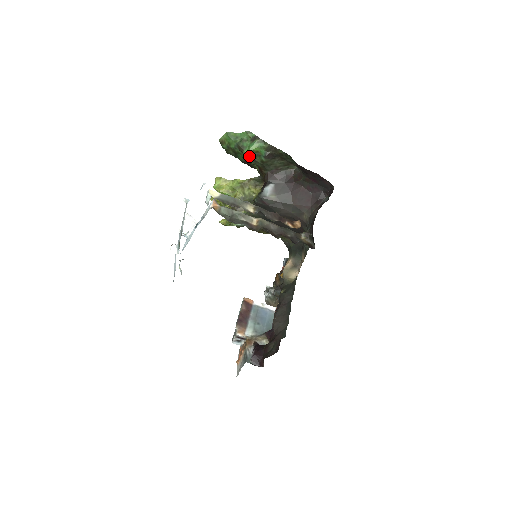
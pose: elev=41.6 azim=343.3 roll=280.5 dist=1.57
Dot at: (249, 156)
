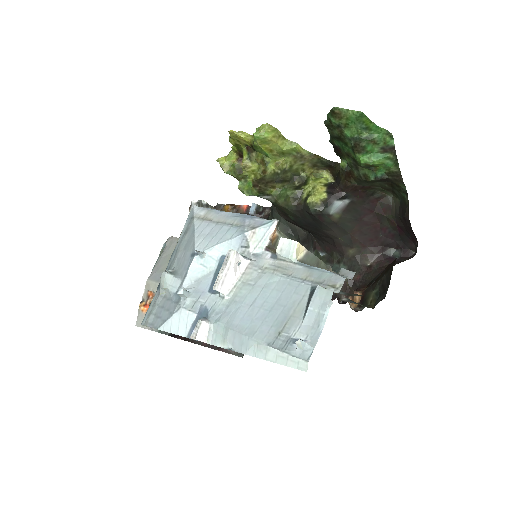
Dot at: (357, 161)
